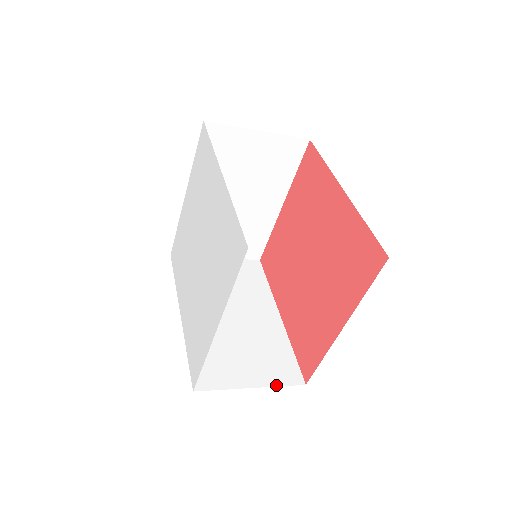
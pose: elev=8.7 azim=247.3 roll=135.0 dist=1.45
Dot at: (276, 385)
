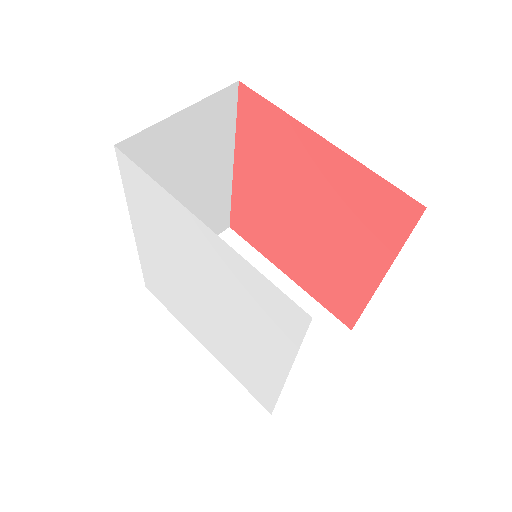
Dot at: occluded
